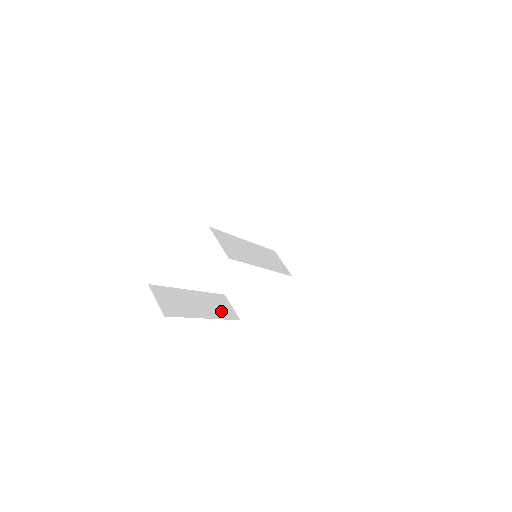
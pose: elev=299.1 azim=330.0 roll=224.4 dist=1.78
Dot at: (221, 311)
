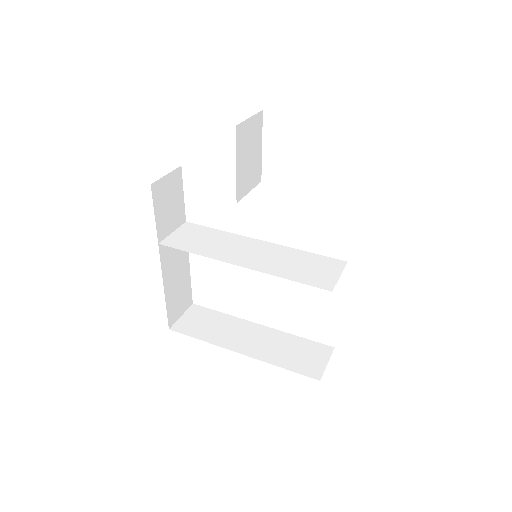
Dot at: (288, 358)
